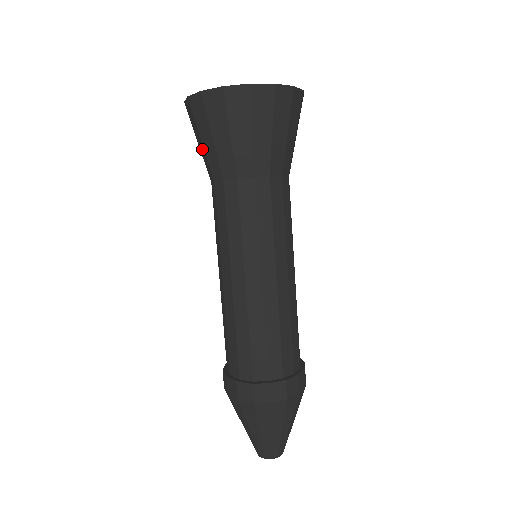
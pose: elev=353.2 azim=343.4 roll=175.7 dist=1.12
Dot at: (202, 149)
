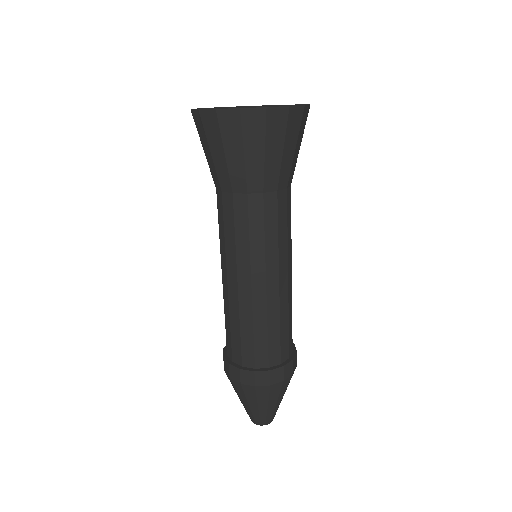
Dot at: (237, 161)
